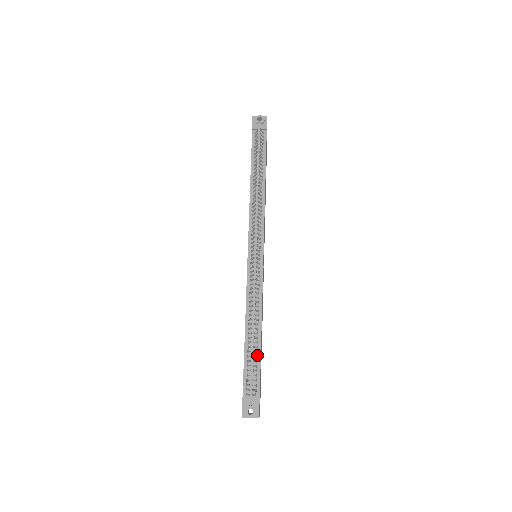
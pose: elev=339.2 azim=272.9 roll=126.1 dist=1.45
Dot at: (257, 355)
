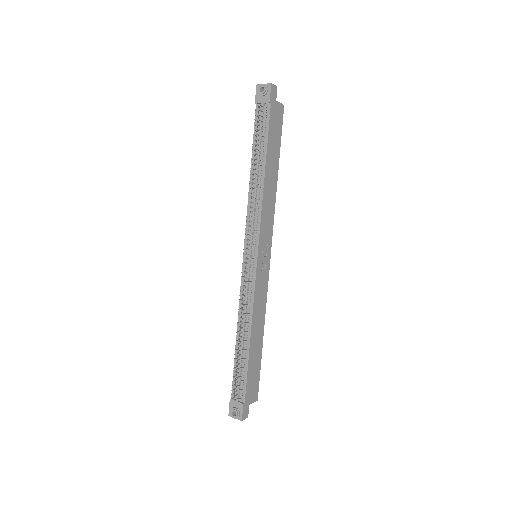
Dot at: (247, 361)
